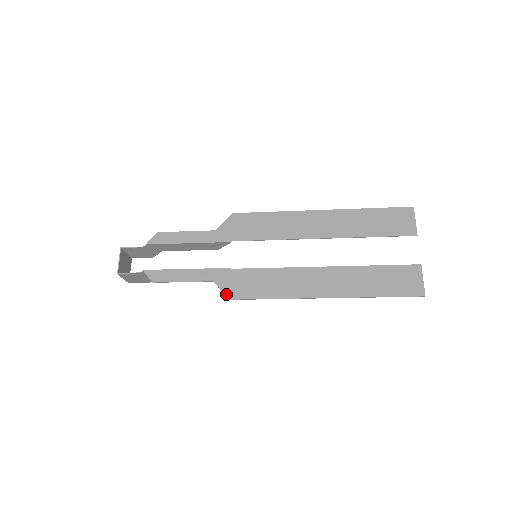
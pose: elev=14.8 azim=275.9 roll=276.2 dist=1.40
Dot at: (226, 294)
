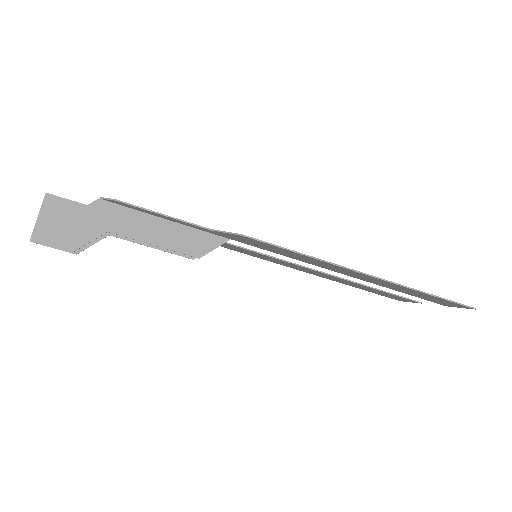
Dot at: (235, 233)
